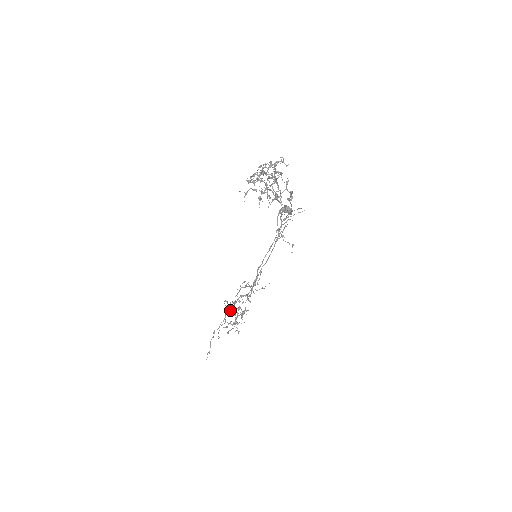
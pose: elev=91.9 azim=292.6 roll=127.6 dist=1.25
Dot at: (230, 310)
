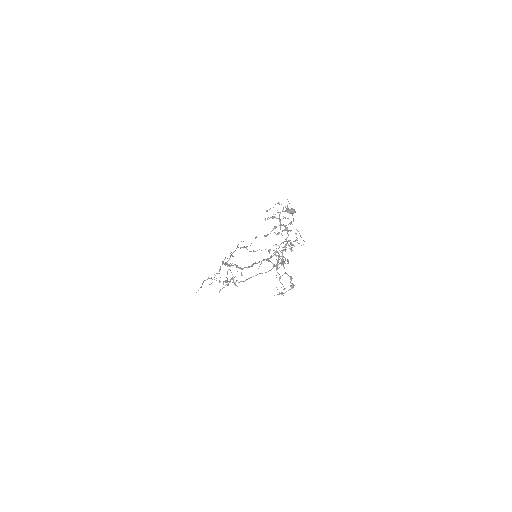
Dot at: occluded
